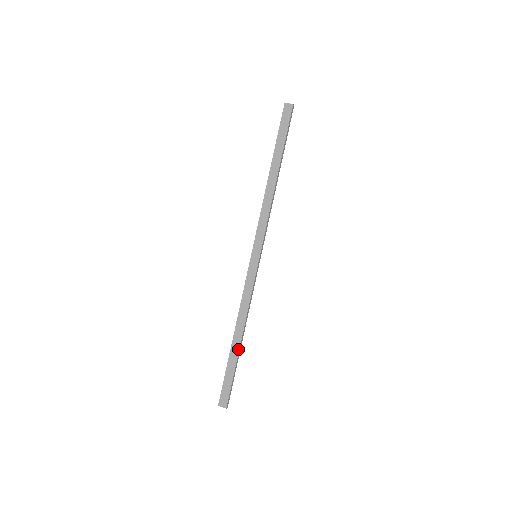
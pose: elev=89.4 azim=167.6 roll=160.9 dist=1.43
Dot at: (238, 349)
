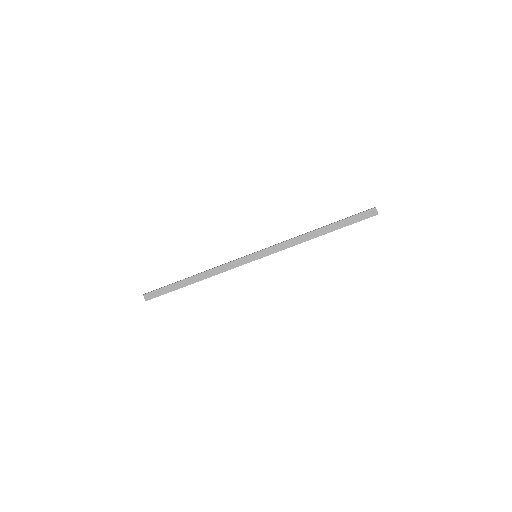
Dot at: (188, 284)
